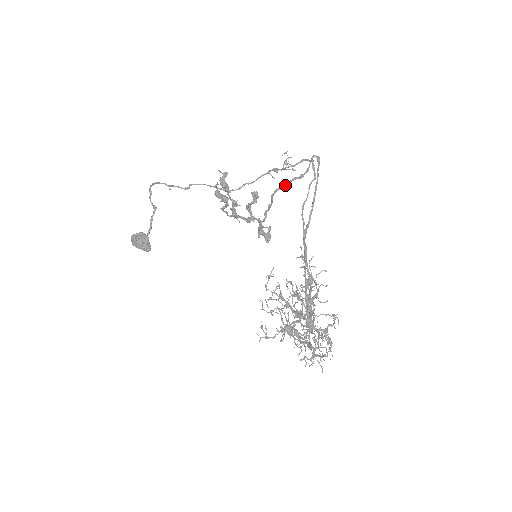
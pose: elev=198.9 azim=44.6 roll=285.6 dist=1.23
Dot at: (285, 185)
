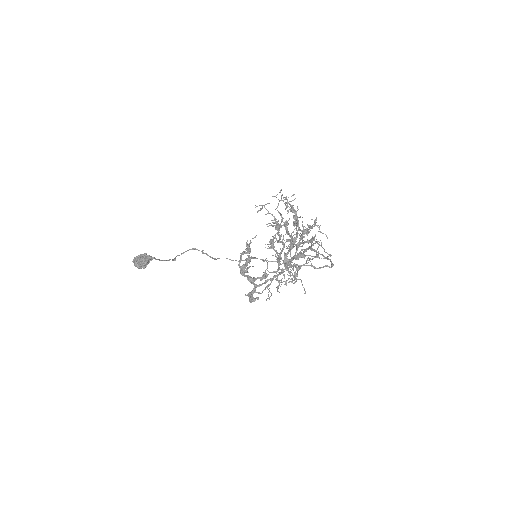
Dot at: (299, 265)
